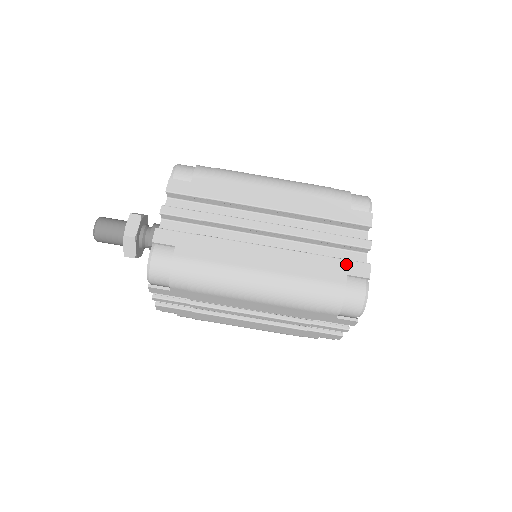
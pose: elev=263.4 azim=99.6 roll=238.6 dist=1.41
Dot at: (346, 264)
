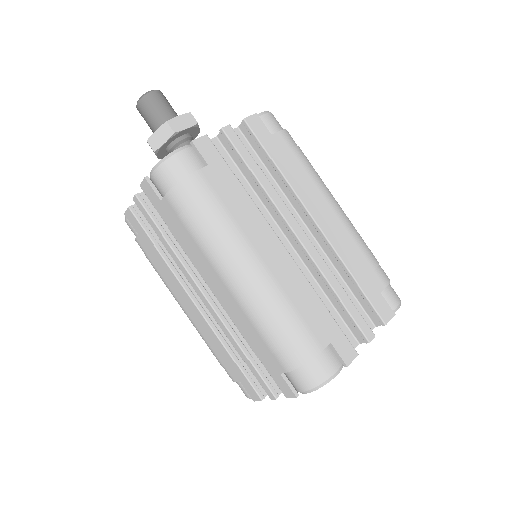
Dot at: (338, 333)
